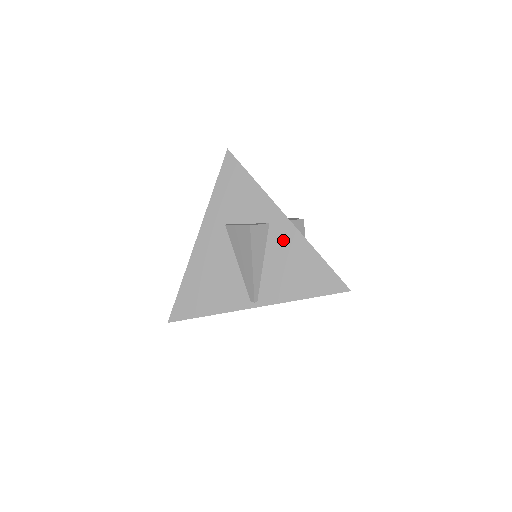
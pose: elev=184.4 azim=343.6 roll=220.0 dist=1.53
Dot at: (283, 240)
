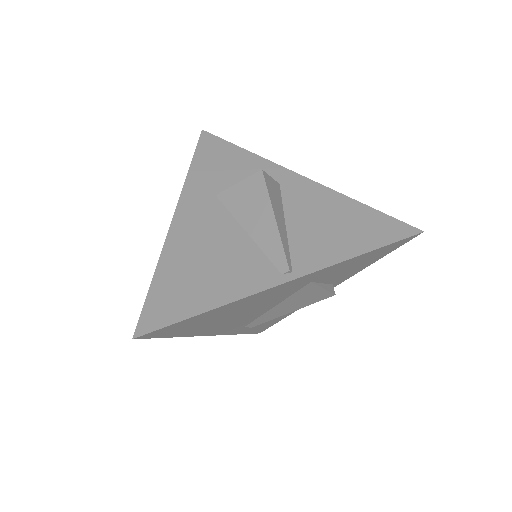
Dot at: (305, 197)
